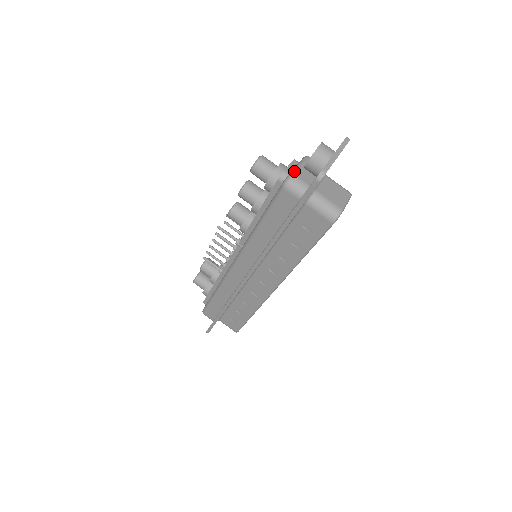
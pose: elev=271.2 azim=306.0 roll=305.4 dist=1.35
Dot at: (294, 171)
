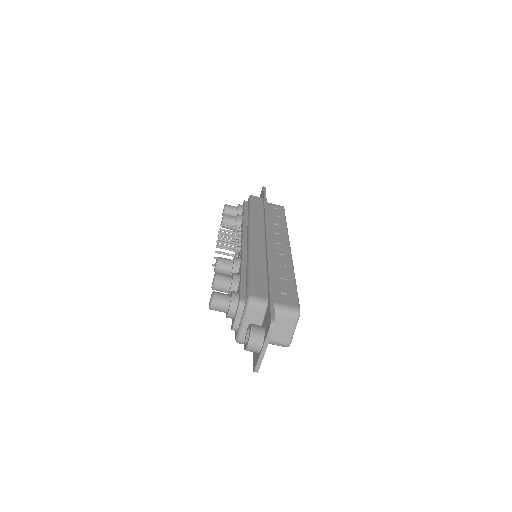
Dot at: (240, 334)
